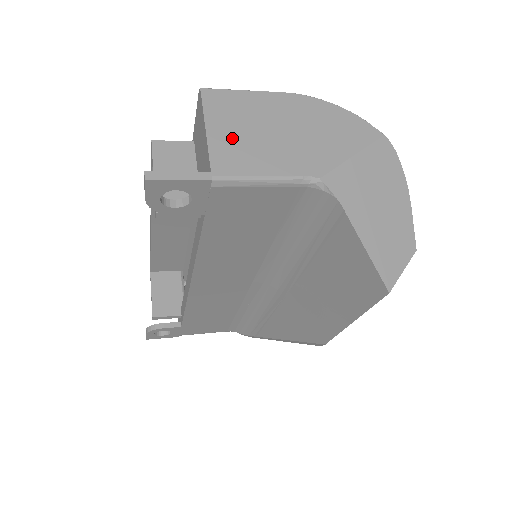
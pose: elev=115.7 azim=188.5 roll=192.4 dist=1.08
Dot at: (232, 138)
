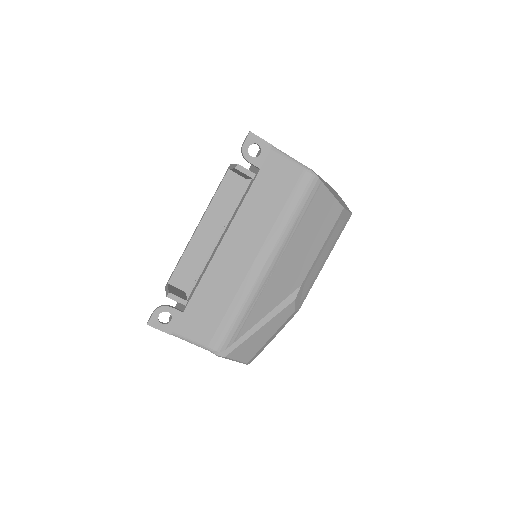
Dot at: occluded
